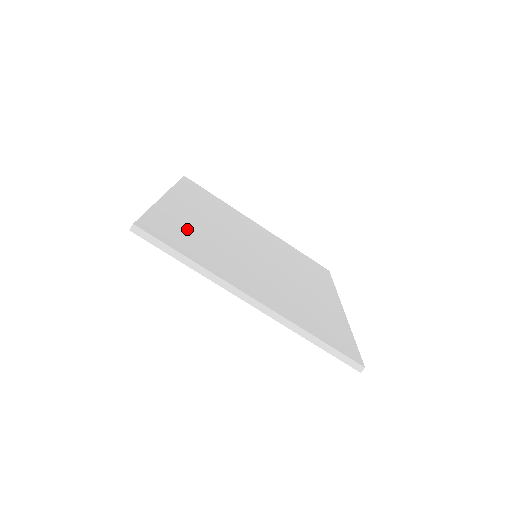
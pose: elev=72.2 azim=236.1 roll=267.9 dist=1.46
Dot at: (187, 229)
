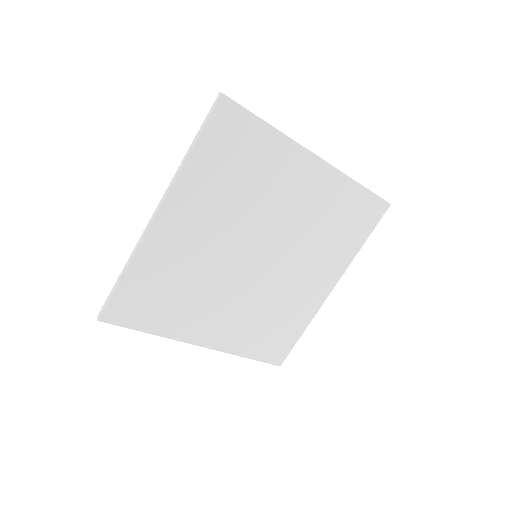
Dot at: (164, 281)
